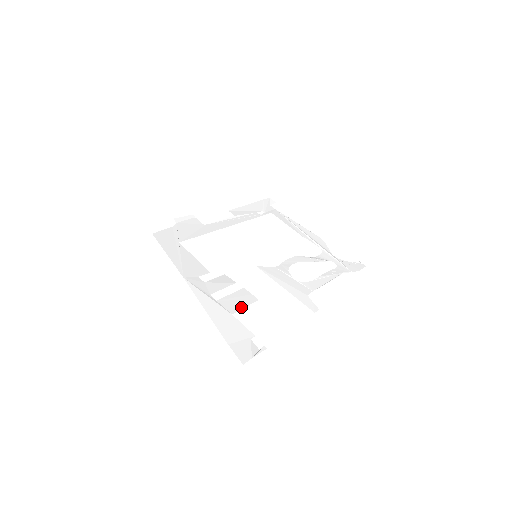
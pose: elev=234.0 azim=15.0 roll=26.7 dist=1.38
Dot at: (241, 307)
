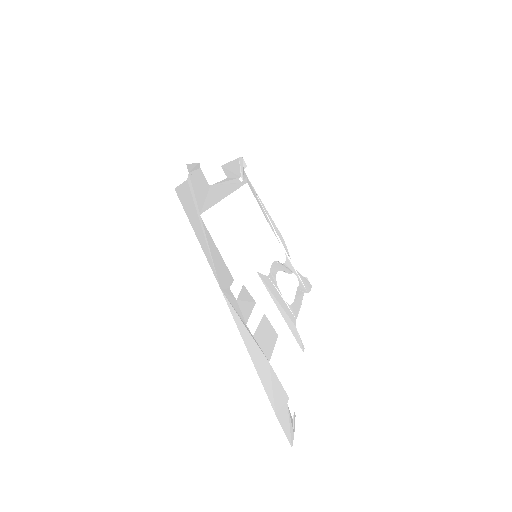
Dot at: (271, 348)
